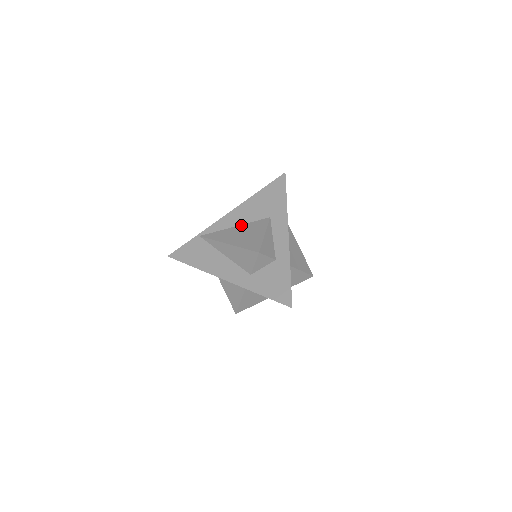
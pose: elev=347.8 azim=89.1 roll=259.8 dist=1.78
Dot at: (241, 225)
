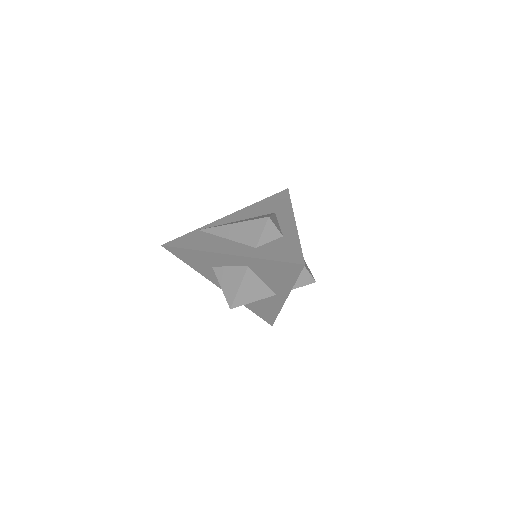
Dot at: (244, 219)
